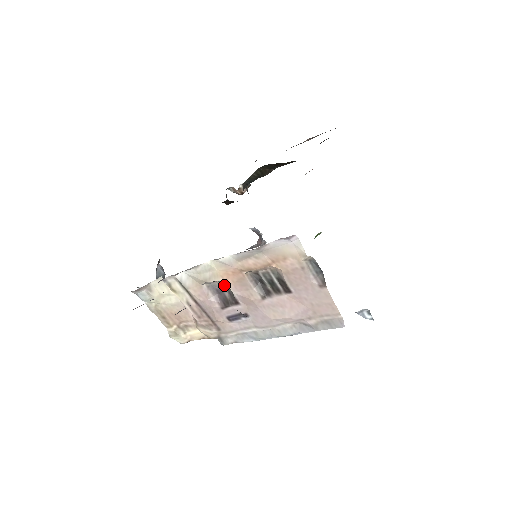
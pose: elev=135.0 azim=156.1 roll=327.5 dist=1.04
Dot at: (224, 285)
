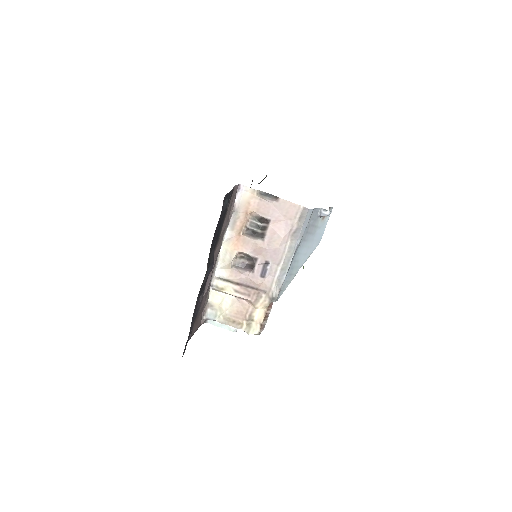
Dot at: (242, 257)
